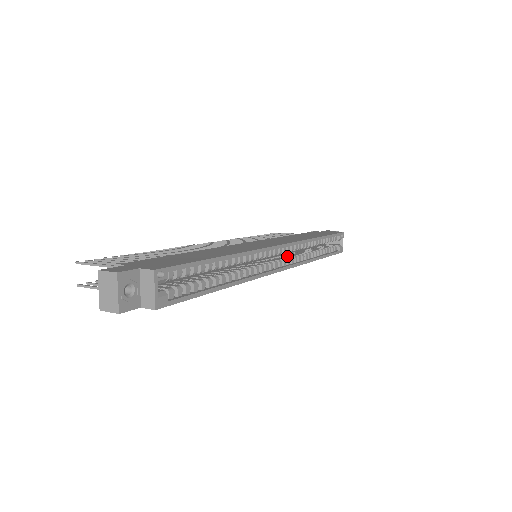
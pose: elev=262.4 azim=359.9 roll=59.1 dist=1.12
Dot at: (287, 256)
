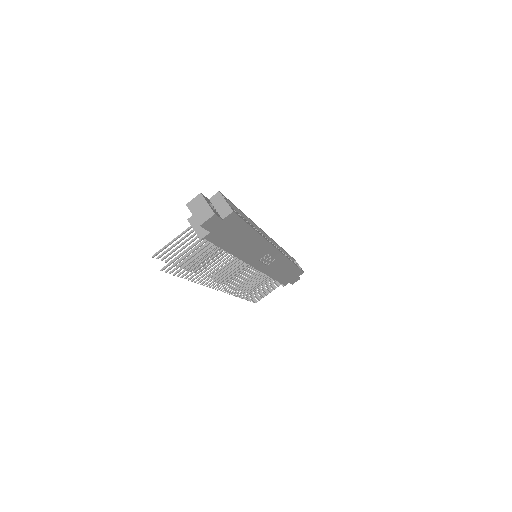
Dot at: occluded
